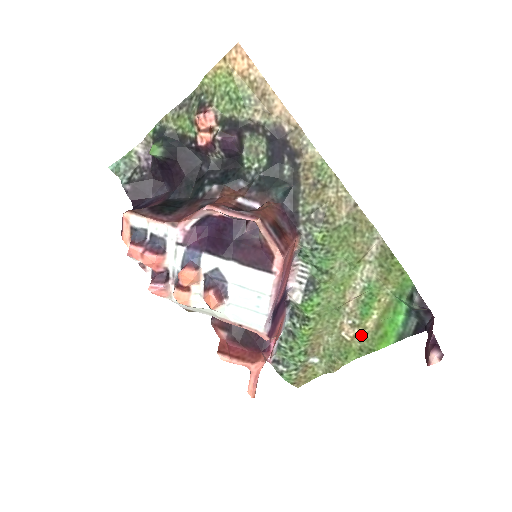
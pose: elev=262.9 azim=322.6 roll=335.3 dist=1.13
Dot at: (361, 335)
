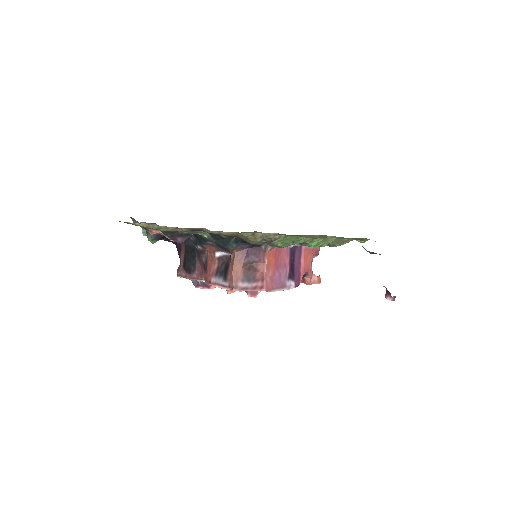
Dot at: occluded
